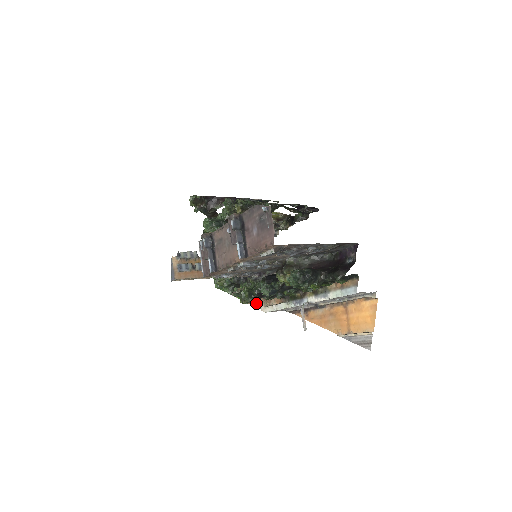
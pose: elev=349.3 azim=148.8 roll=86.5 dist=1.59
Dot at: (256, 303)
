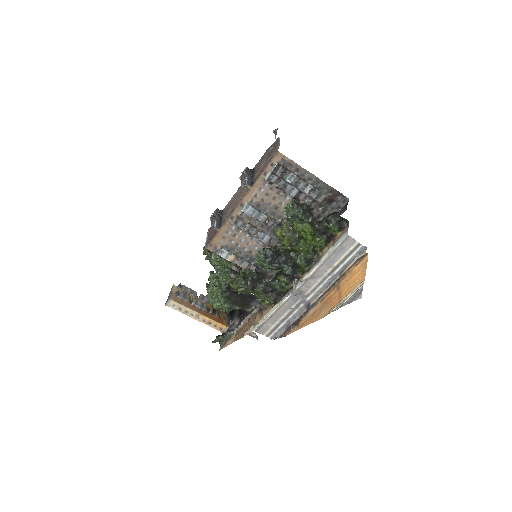
Dot at: (245, 332)
